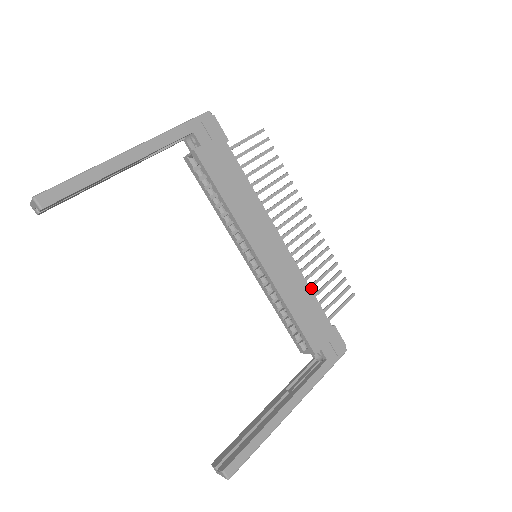
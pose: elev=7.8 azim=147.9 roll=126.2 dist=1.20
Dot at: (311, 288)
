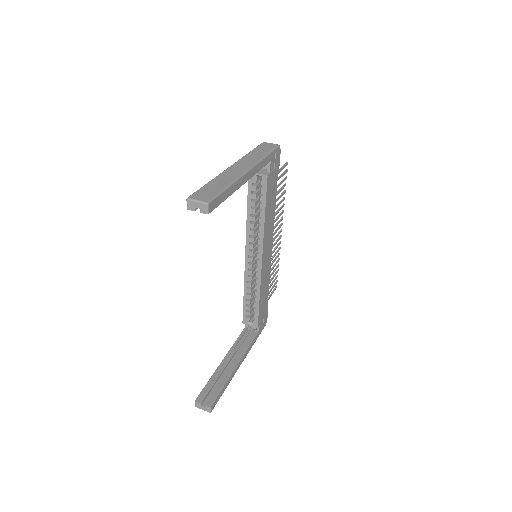
Dot at: occluded
